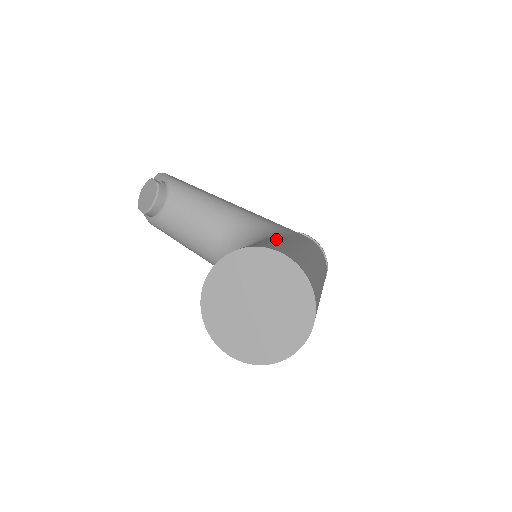
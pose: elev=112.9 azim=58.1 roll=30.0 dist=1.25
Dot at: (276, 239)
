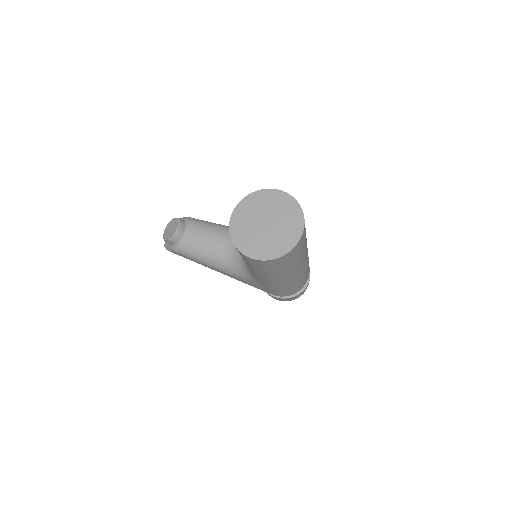
Dot at: occluded
